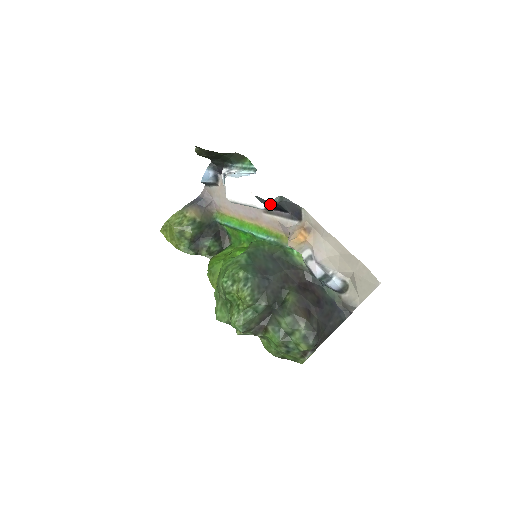
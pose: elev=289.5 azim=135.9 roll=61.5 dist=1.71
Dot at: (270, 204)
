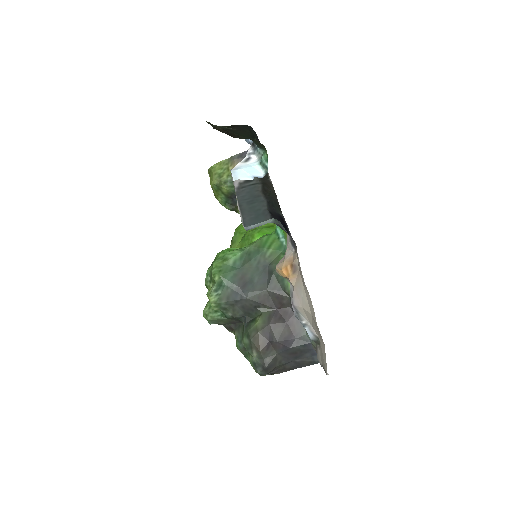
Dot at: (256, 226)
